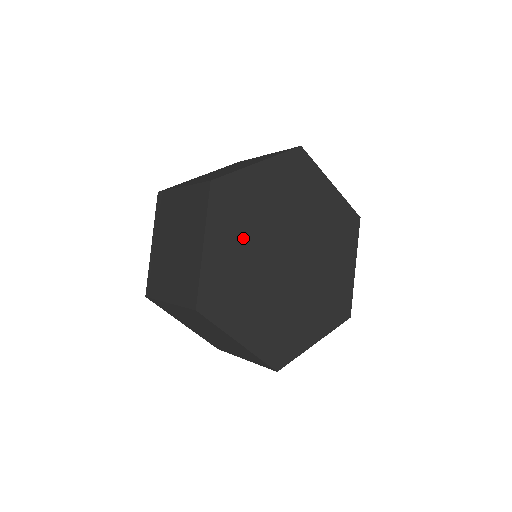
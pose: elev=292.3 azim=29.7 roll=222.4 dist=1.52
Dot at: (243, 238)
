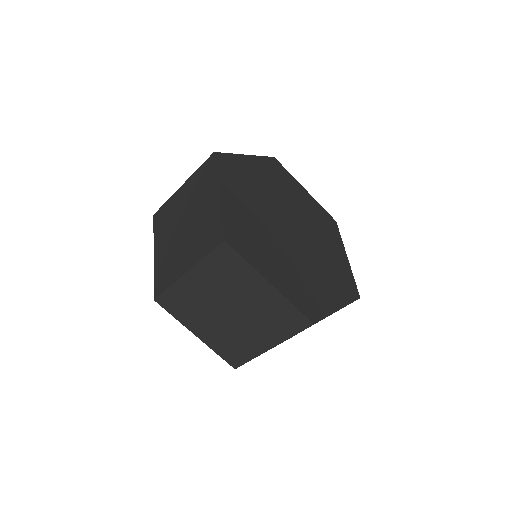
Dot at: (249, 200)
